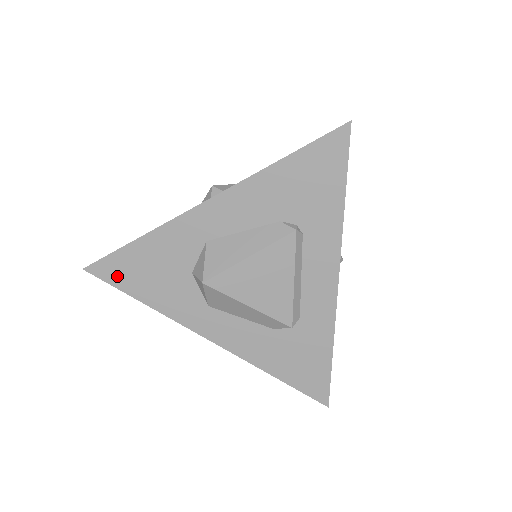
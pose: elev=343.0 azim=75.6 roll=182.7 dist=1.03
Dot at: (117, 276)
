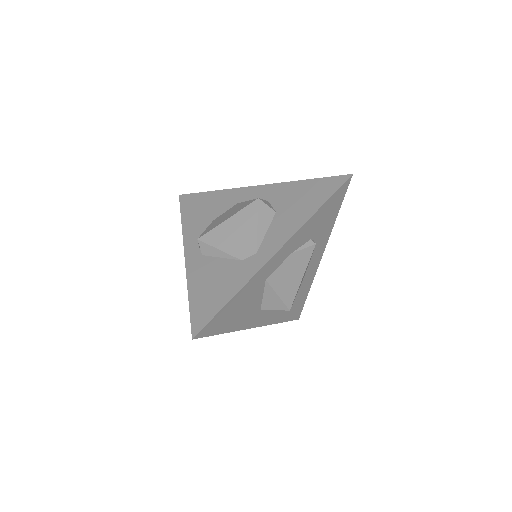
Dot at: occluded
